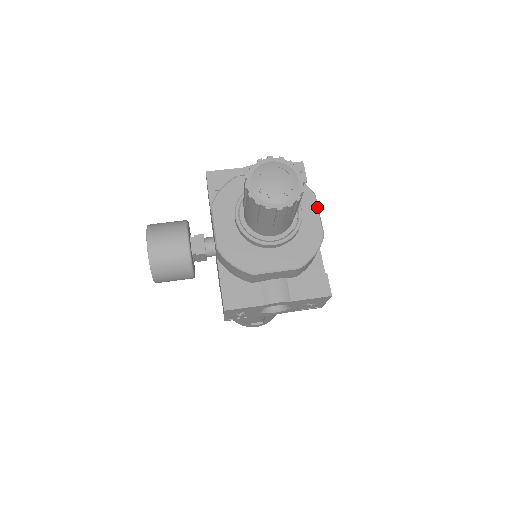
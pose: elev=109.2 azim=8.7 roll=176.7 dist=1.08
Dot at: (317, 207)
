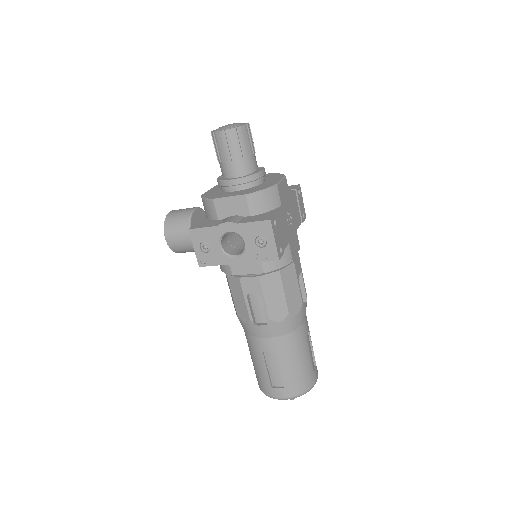
Dot at: (282, 178)
